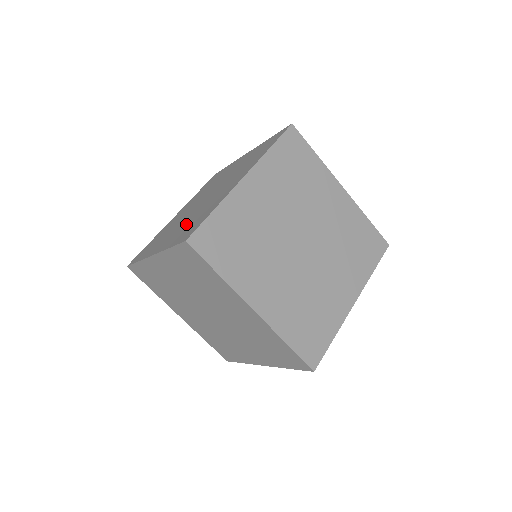
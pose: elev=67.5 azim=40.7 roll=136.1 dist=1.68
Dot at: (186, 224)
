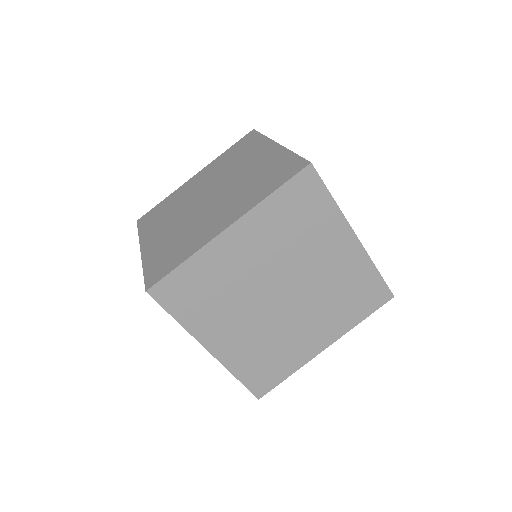
Dot at: (173, 237)
